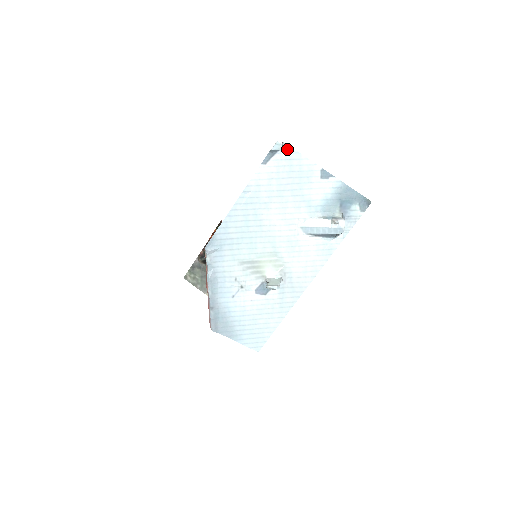
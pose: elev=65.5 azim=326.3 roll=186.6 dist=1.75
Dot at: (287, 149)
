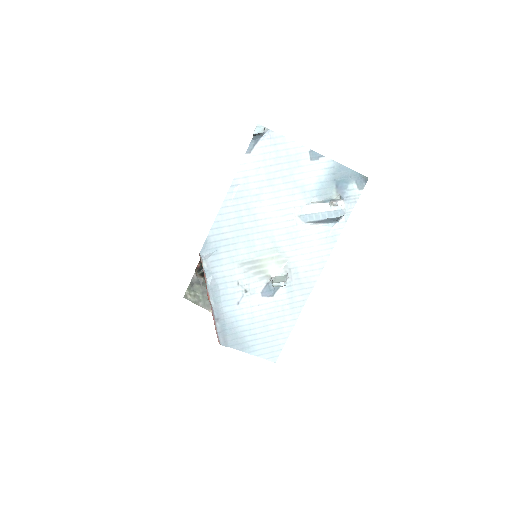
Dot at: (270, 134)
